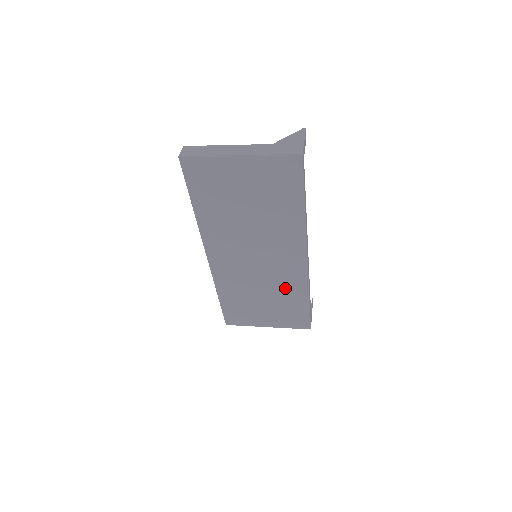
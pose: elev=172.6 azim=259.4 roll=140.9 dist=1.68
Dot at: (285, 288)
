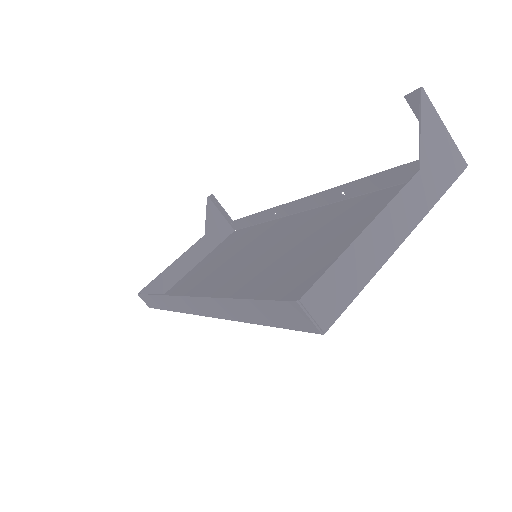
Dot at: (254, 240)
